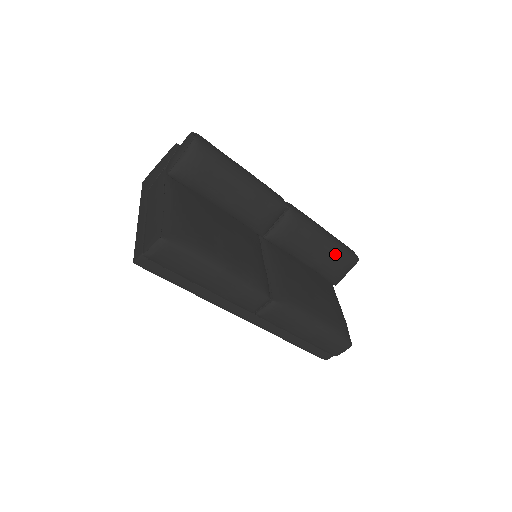
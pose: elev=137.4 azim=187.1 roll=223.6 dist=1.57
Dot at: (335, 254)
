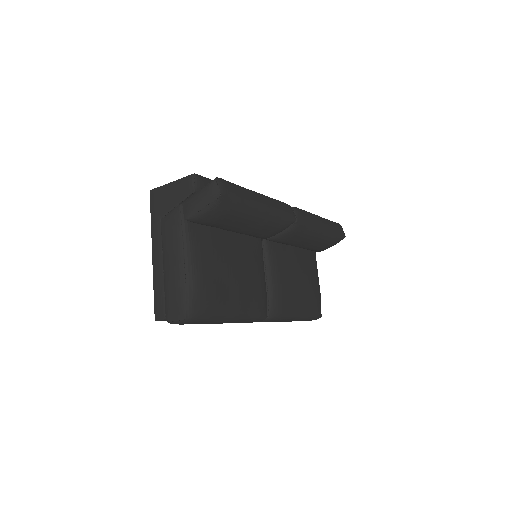
Dot at: (326, 241)
